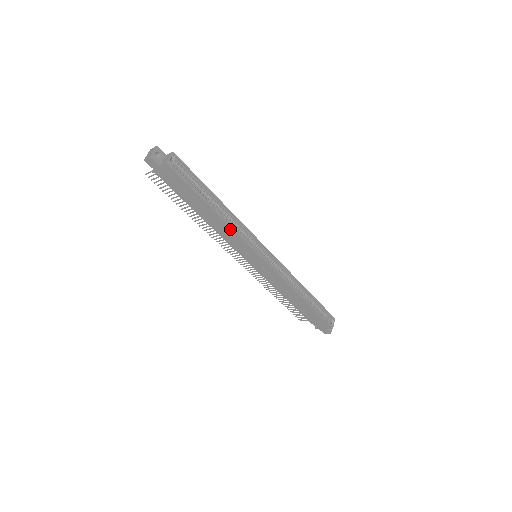
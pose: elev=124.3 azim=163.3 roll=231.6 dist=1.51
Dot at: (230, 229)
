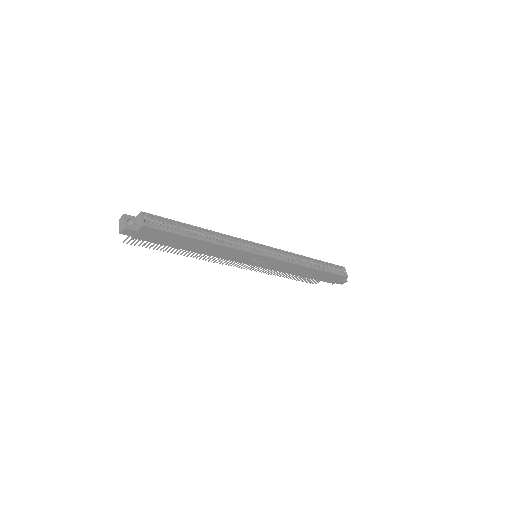
Dot at: (225, 248)
